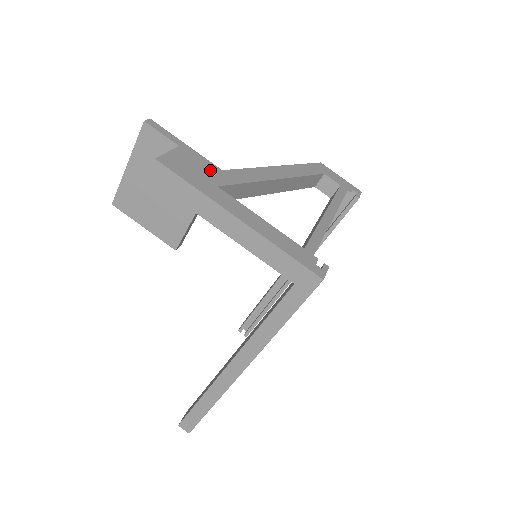
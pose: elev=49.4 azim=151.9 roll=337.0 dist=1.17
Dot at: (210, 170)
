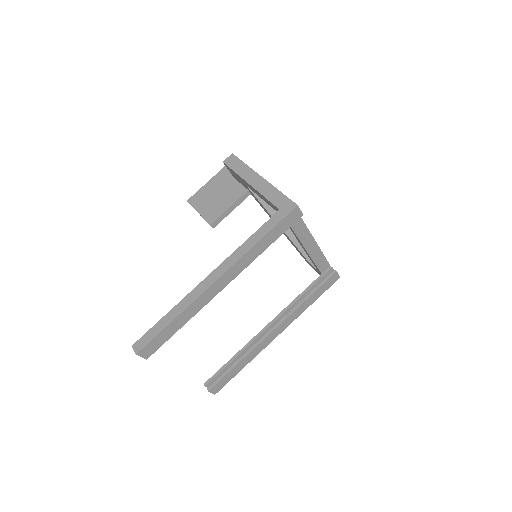
Dot at: occluded
